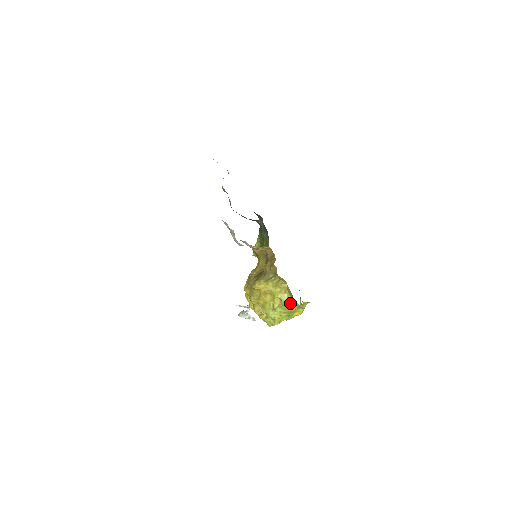
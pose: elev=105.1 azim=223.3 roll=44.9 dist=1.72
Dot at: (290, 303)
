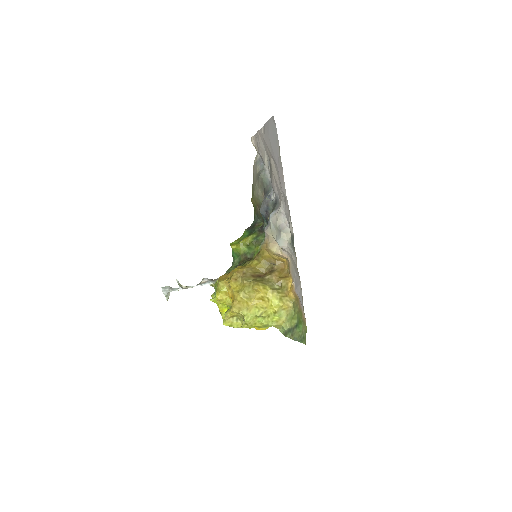
Dot at: (280, 320)
